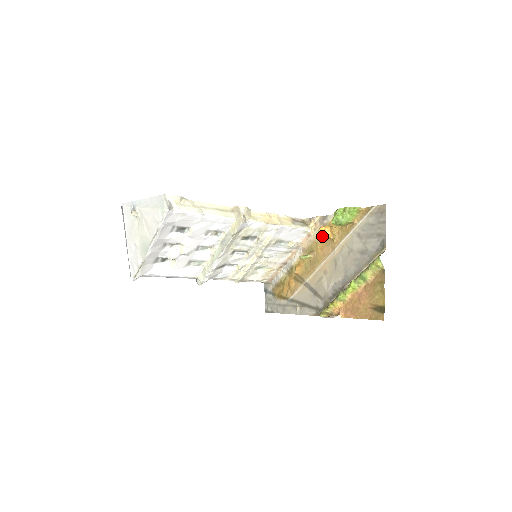
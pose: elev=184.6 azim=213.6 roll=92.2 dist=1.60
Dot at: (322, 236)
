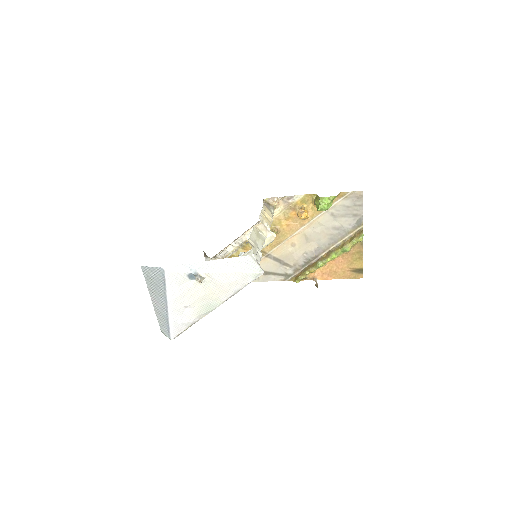
Dot at: (287, 214)
